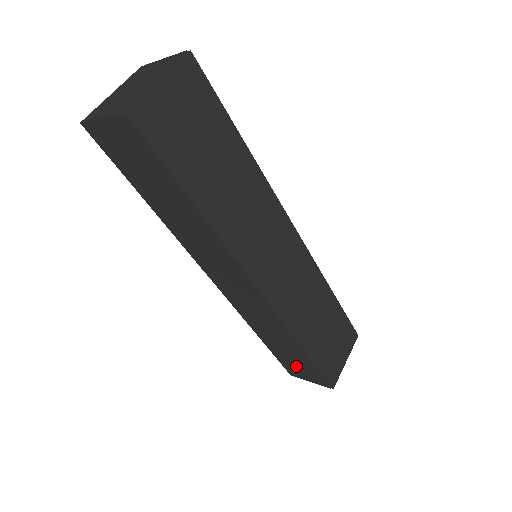
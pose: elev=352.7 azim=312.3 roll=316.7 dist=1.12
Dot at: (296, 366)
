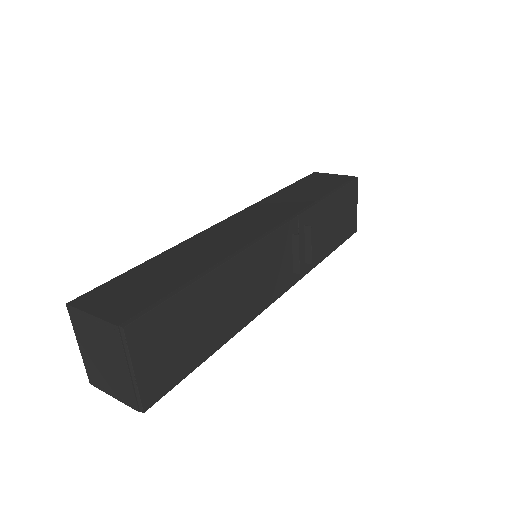
Dot at: occluded
